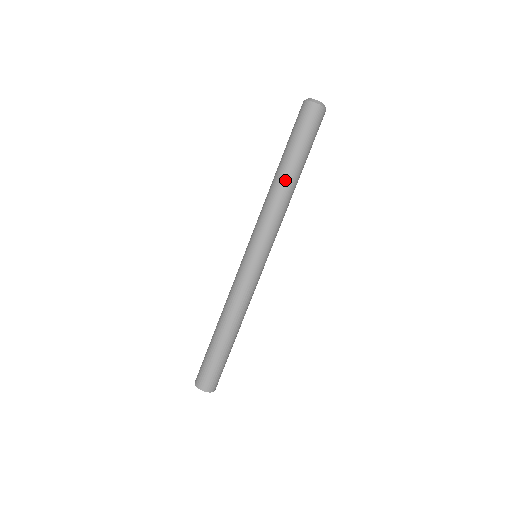
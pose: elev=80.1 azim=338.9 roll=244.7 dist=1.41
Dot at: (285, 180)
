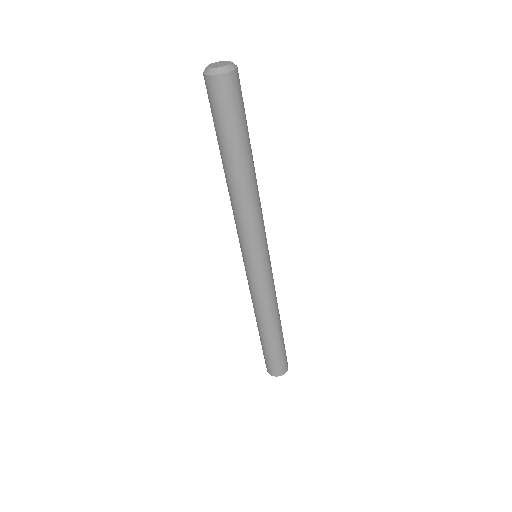
Dot at: (234, 180)
